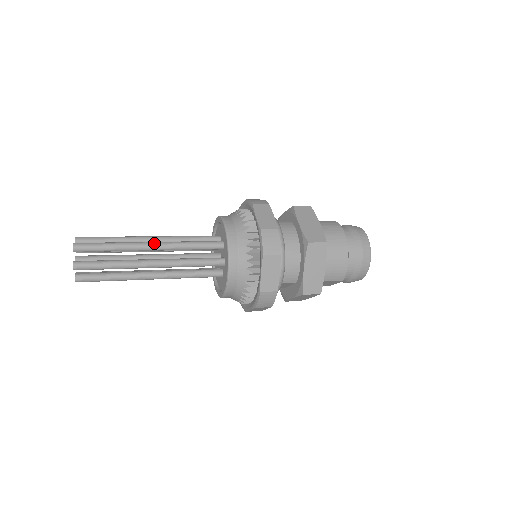
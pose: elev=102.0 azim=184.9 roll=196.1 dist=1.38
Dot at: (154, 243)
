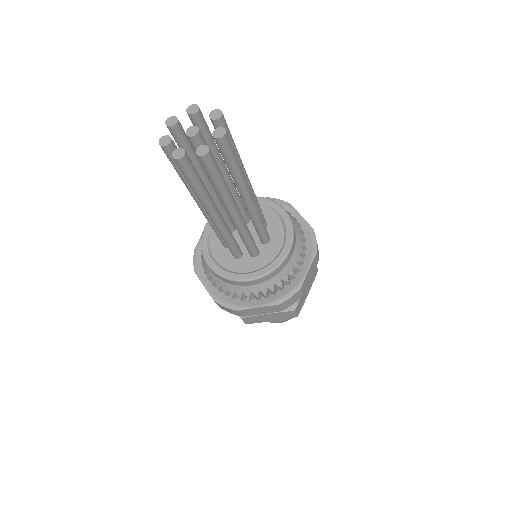
Dot at: occluded
